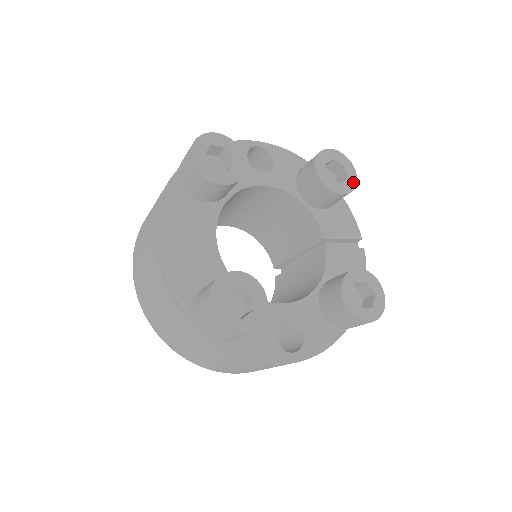
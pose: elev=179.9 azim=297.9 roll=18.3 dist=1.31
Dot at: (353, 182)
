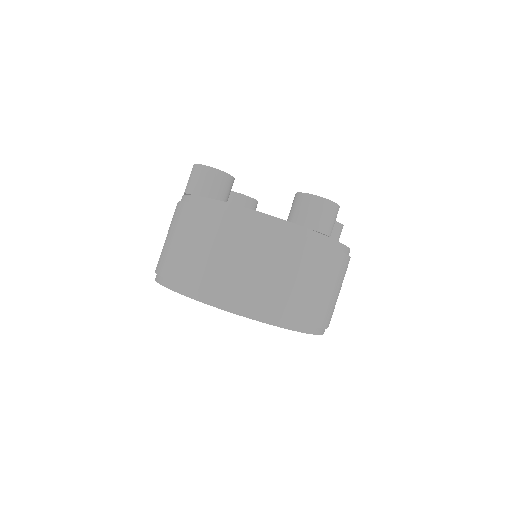
Dot at: occluded
